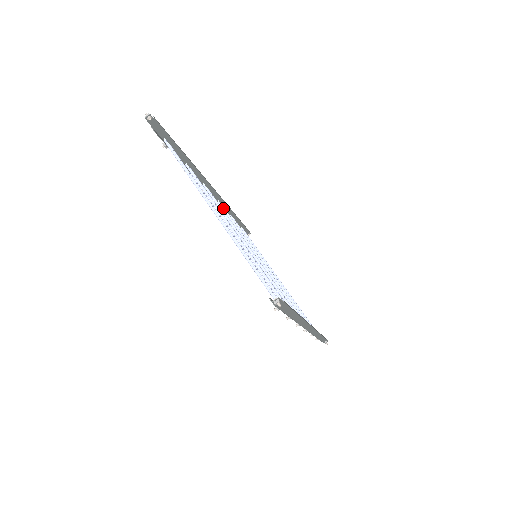
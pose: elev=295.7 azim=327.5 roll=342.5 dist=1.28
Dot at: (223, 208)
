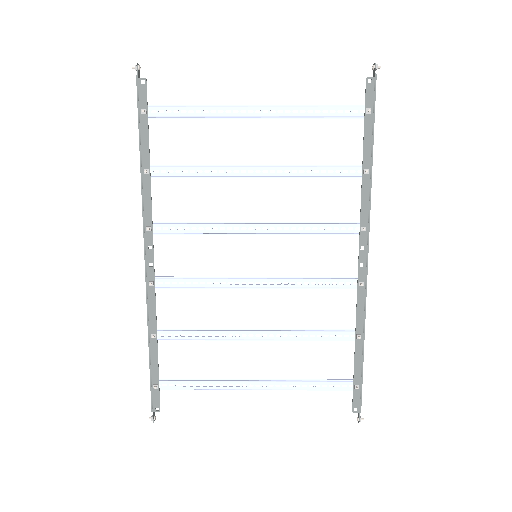
Dot at: (163, 278)
